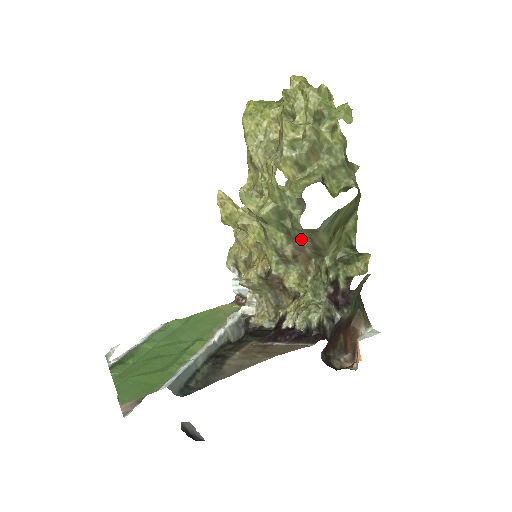
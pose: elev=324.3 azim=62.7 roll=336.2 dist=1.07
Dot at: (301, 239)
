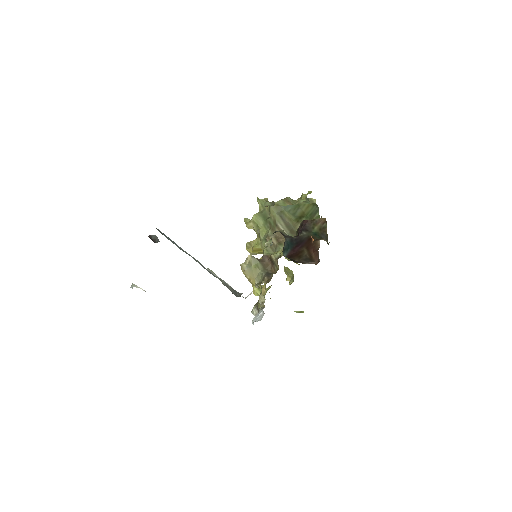
Dot at: (277, 222)
